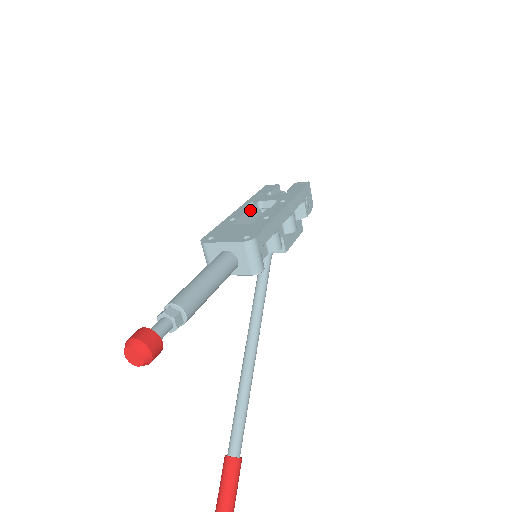
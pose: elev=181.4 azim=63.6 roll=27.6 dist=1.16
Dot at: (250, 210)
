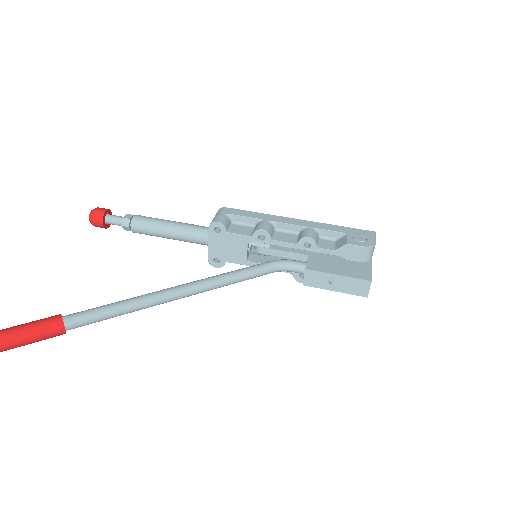
Dot at: occluded
